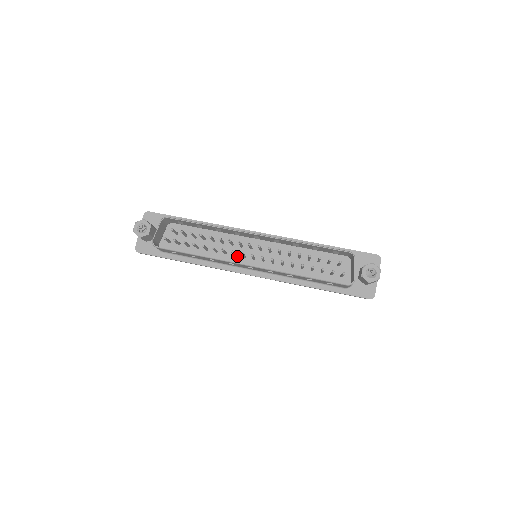
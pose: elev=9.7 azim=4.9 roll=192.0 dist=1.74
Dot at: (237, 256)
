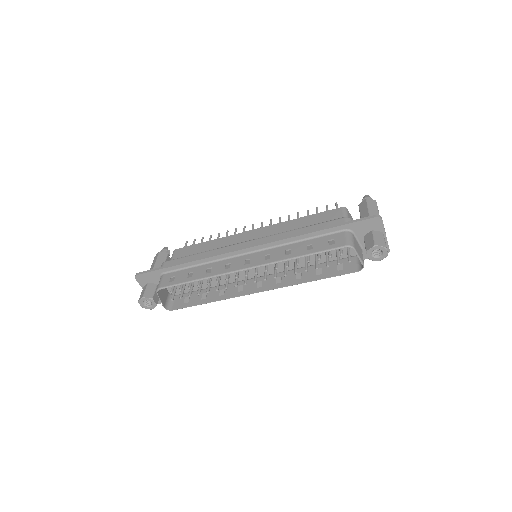
Dot at: (240, 272)
